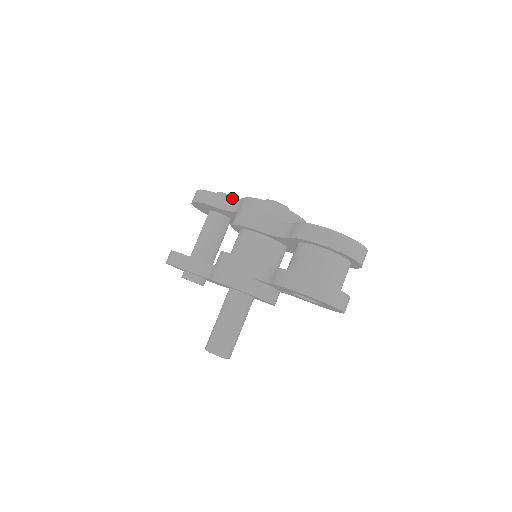
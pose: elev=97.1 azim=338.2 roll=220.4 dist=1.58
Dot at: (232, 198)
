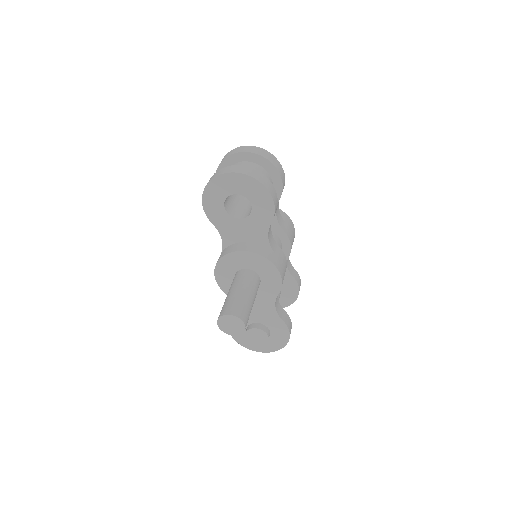
Dot at: occluded
